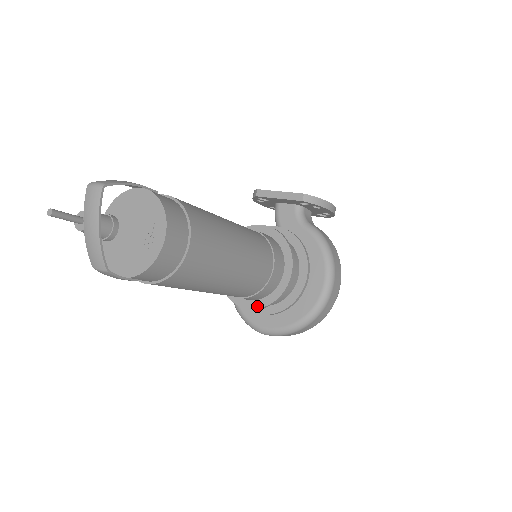
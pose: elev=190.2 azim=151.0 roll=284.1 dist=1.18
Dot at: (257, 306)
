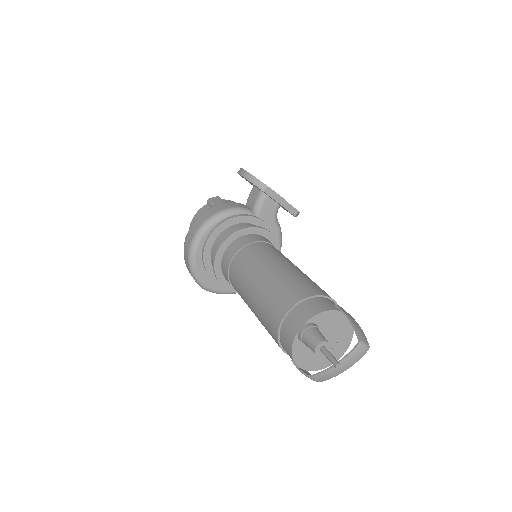
Dot at: occluded
